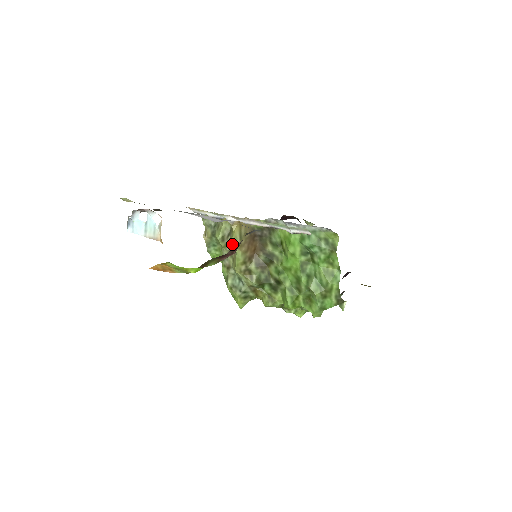
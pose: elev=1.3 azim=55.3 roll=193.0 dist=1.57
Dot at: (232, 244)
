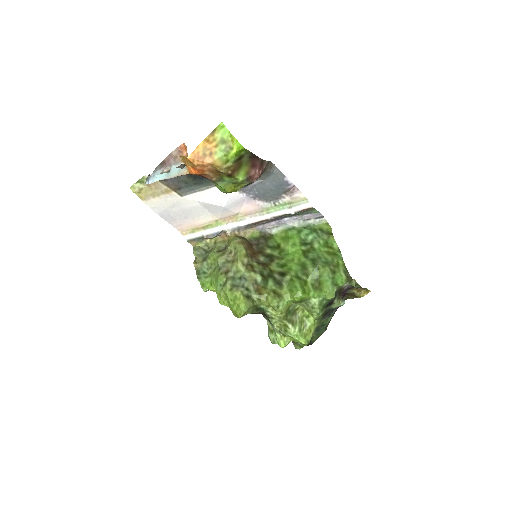
Dot at: (231, 246)
